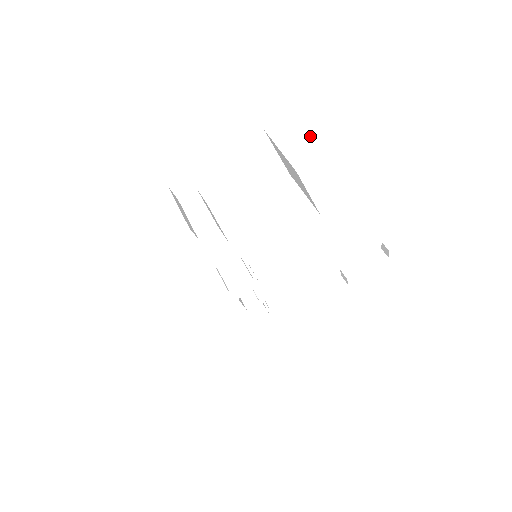
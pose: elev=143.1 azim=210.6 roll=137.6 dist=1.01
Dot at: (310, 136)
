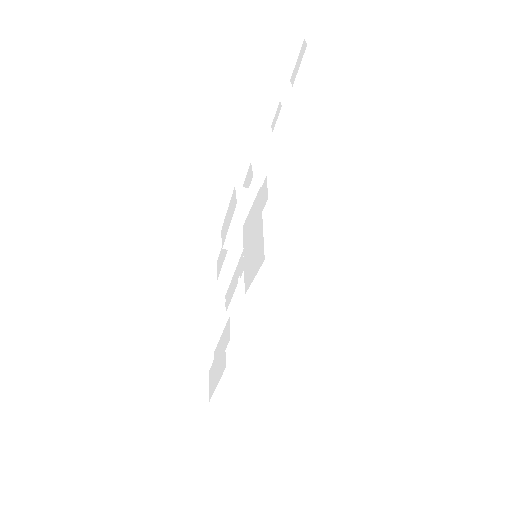
Dot at: (301, 285)
